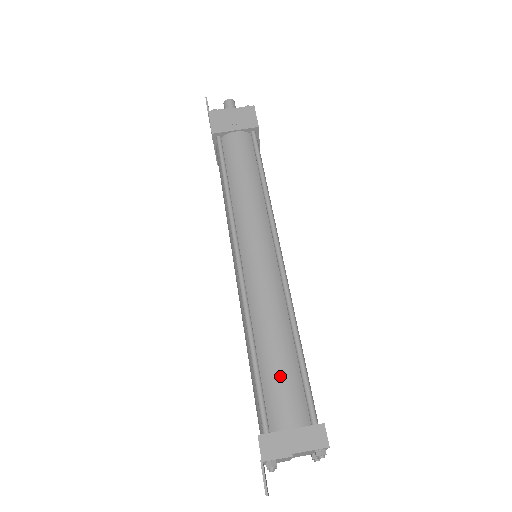
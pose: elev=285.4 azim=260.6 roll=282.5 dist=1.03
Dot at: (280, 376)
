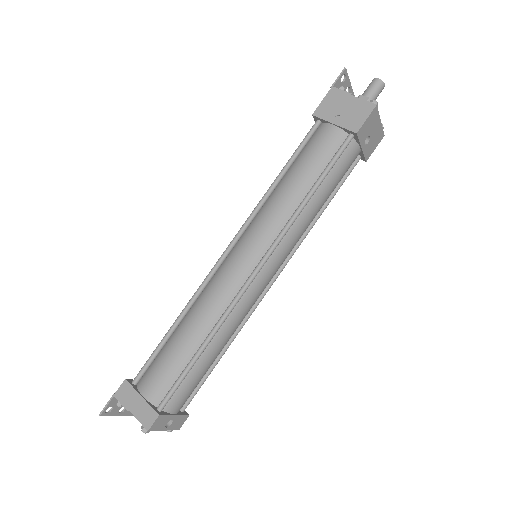
Dot at: (168, 359)
